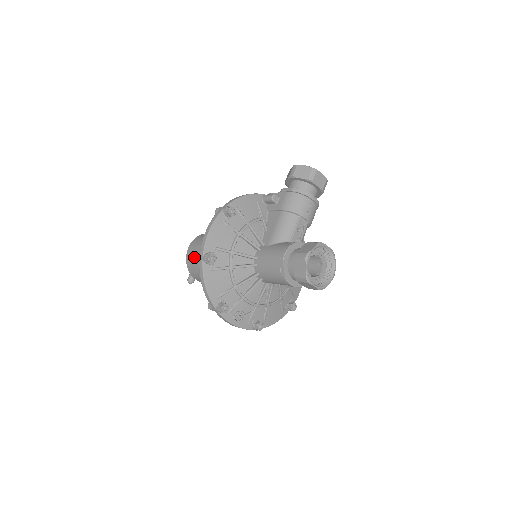
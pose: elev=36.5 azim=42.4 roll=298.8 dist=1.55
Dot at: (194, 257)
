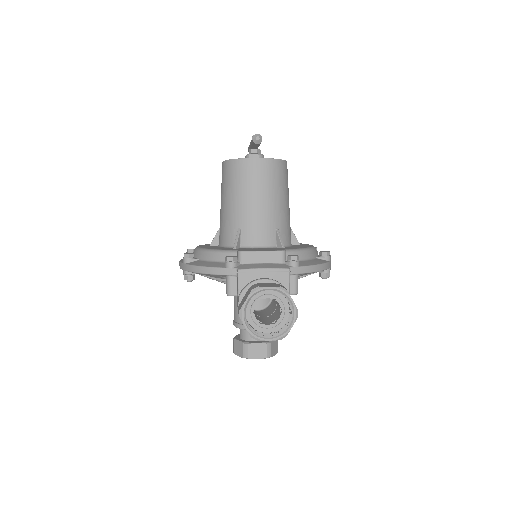
Dot at: occluded
